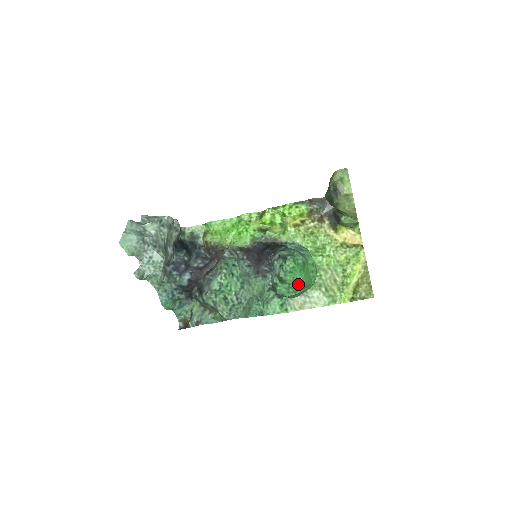
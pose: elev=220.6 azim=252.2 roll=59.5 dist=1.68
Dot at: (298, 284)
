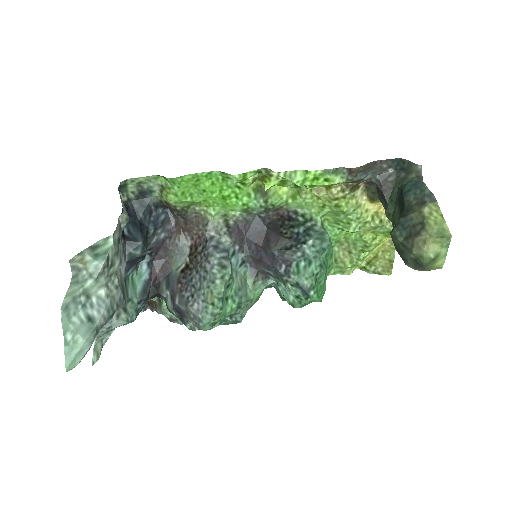
Dot at: occluded
